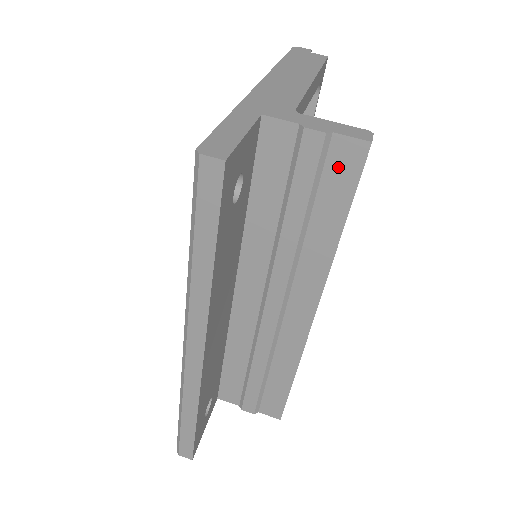
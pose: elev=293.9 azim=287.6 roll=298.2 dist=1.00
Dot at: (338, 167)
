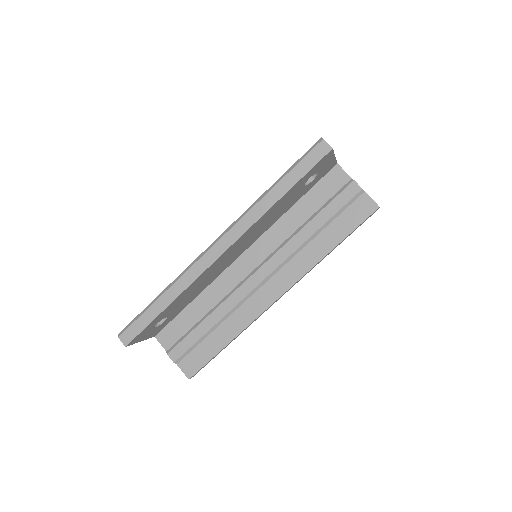
Dot at: (356, 210)
